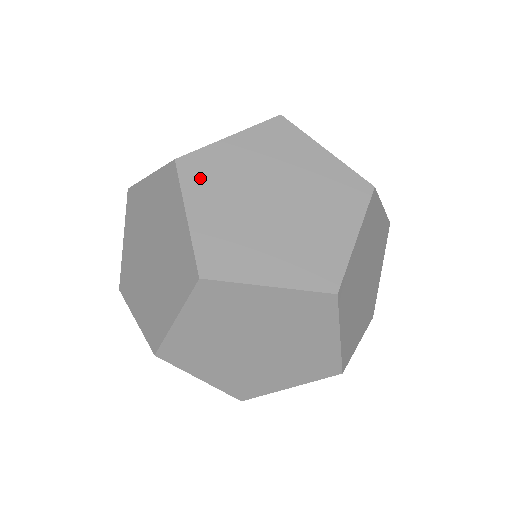
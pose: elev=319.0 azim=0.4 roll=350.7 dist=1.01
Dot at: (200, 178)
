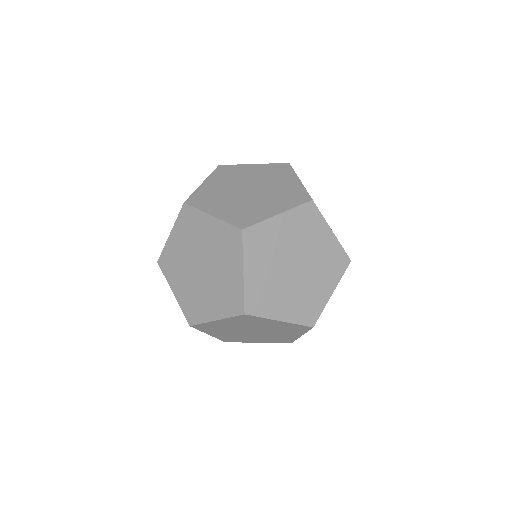
Dot at: (255, 246)
